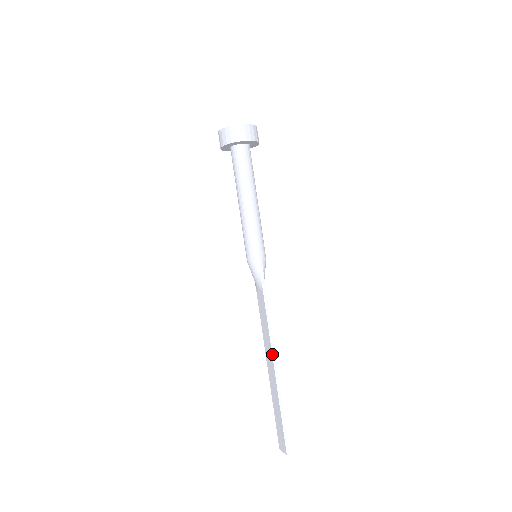
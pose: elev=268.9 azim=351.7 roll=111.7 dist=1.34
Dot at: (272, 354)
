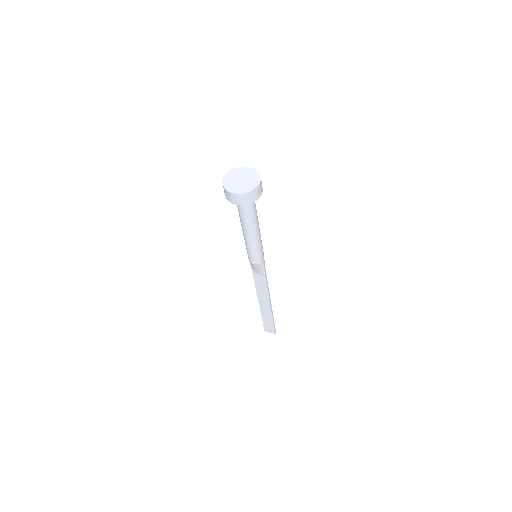
Dot at: (269, 300)
